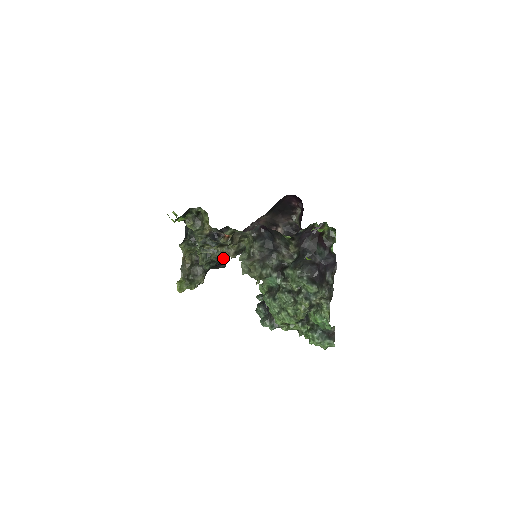
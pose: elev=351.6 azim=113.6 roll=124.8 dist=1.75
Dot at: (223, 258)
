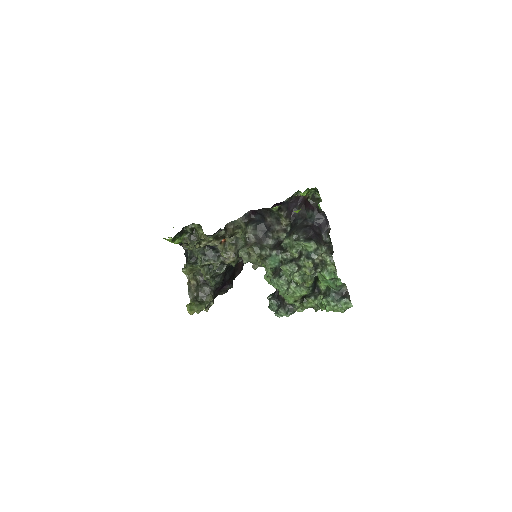
Dot at: (225, 268)
